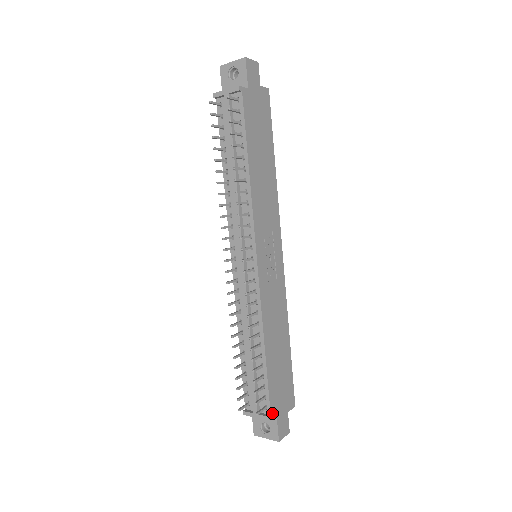
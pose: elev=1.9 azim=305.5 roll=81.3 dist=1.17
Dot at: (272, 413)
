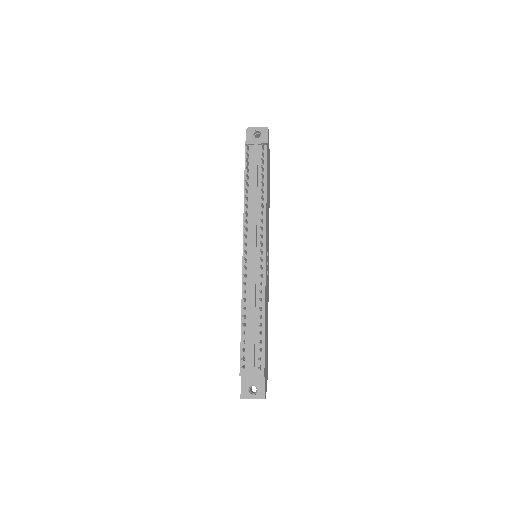
Dot at: (264, 372)
